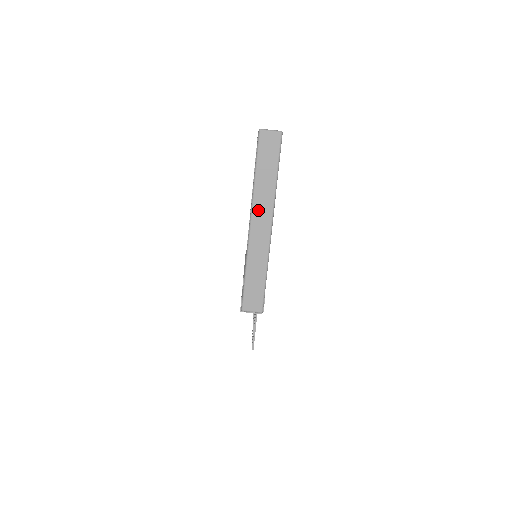
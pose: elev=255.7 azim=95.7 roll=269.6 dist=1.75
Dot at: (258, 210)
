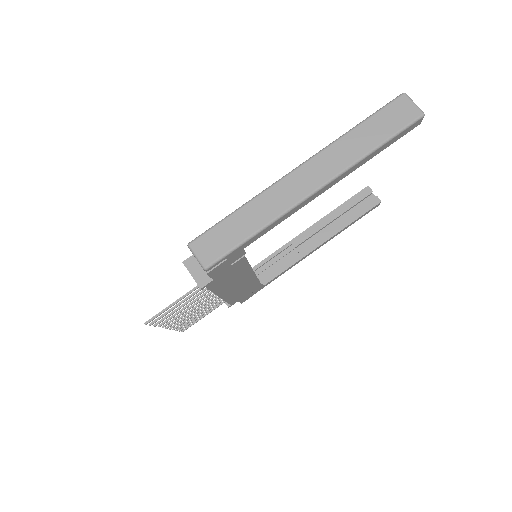
Dot at: (321, 161)
